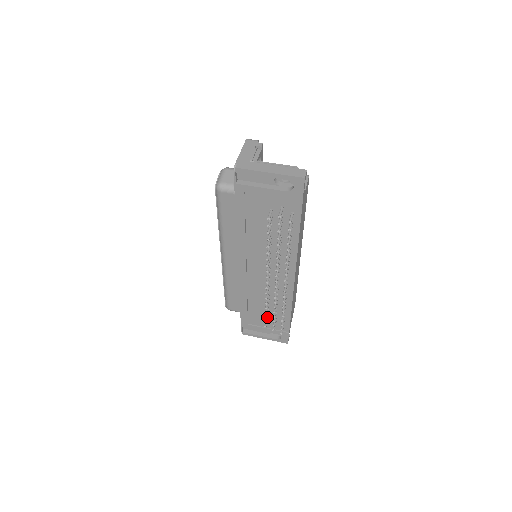
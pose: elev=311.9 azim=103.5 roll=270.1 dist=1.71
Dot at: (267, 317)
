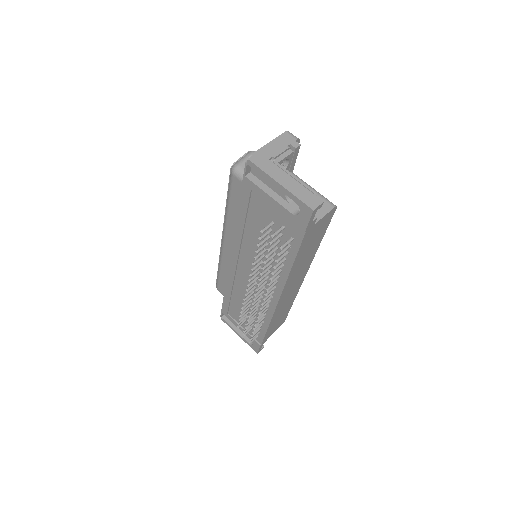
Dot at: (243, 319)
